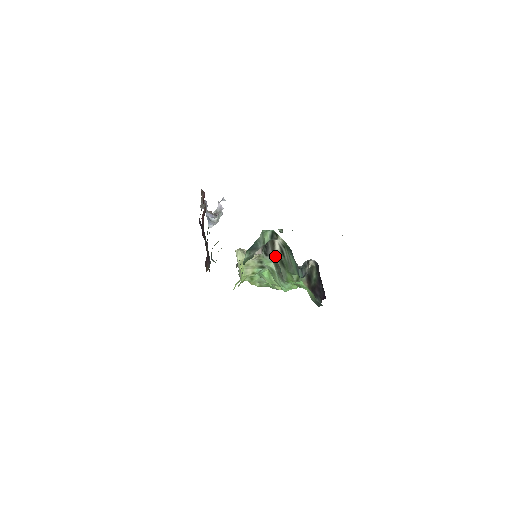
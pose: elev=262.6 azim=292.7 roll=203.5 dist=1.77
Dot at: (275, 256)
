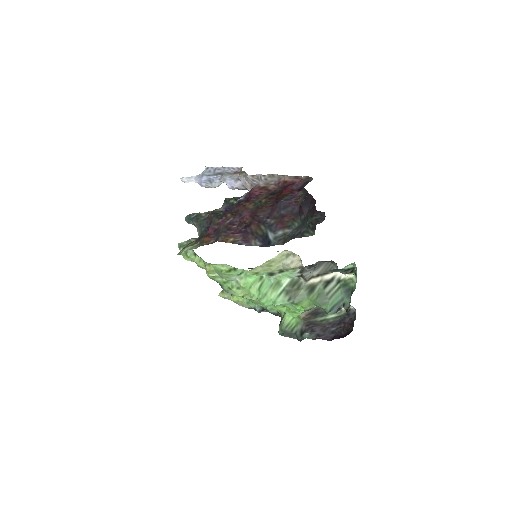
Dot at: (312, 279)
